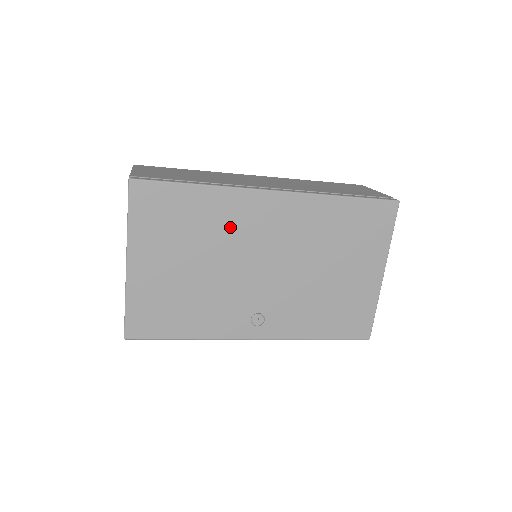
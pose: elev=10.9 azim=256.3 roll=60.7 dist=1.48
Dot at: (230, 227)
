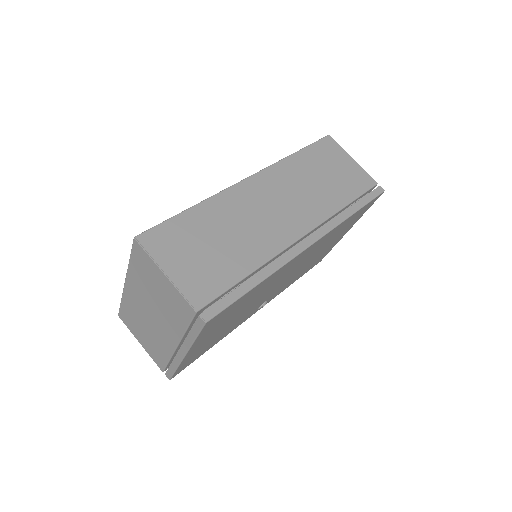
Dot at: (270, 284)
